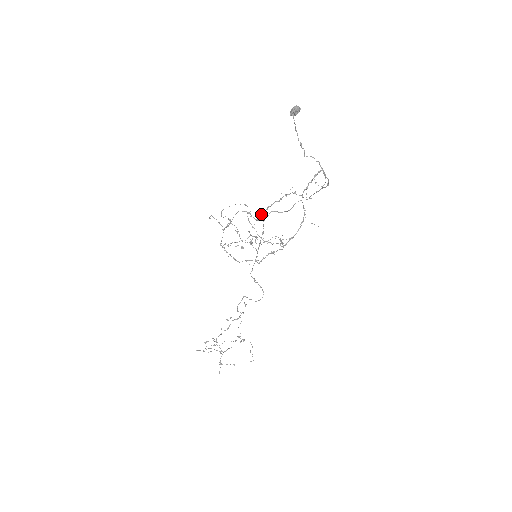
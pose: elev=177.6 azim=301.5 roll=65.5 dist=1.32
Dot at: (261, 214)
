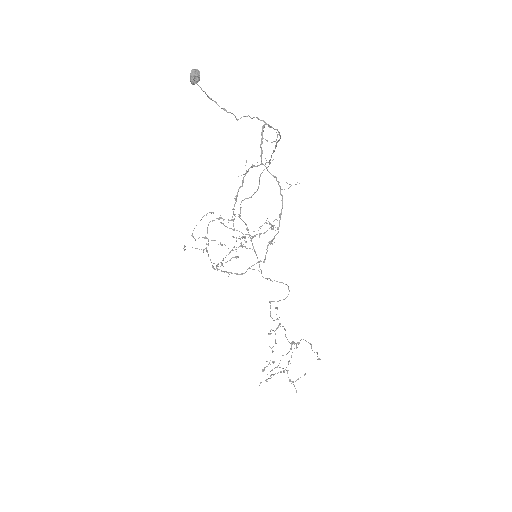
Dot at: (233, 211)
